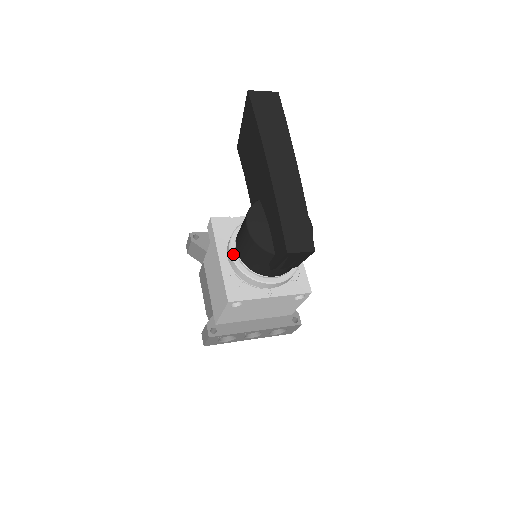
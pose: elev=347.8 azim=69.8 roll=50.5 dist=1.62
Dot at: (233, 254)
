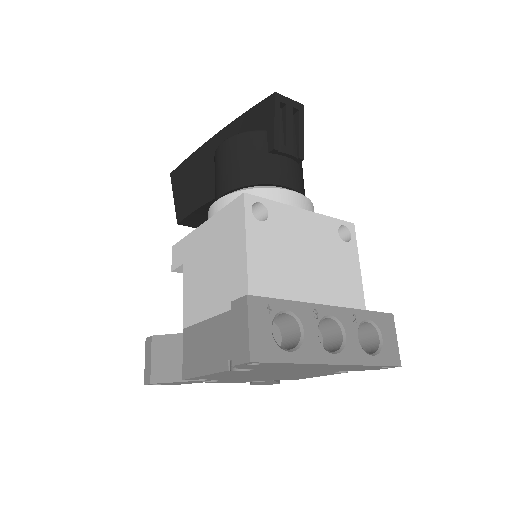
Dot at: (220, 199)
